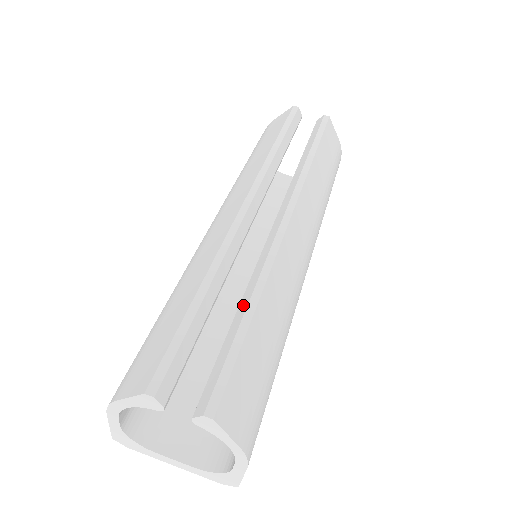
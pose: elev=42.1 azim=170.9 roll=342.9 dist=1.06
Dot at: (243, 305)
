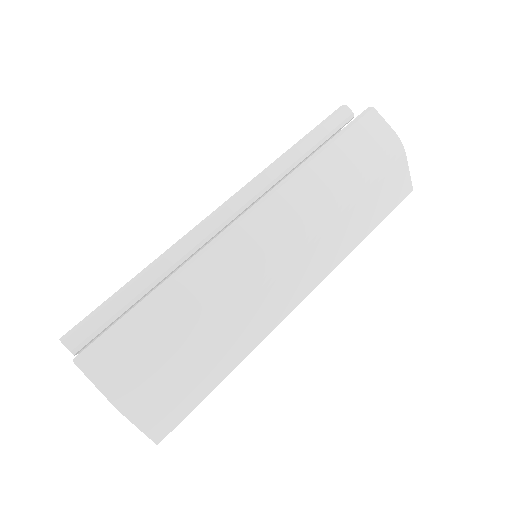
Dot at: (158, 289)
